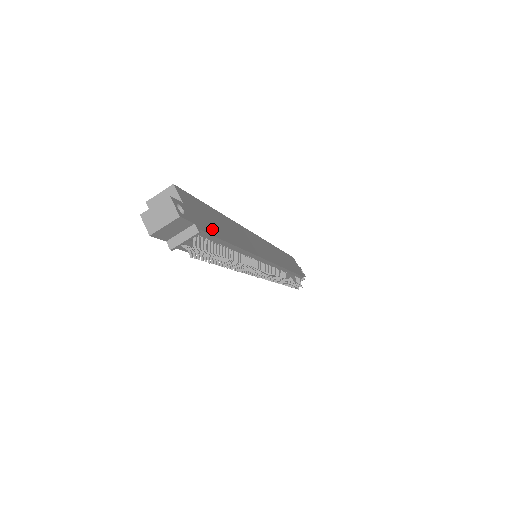
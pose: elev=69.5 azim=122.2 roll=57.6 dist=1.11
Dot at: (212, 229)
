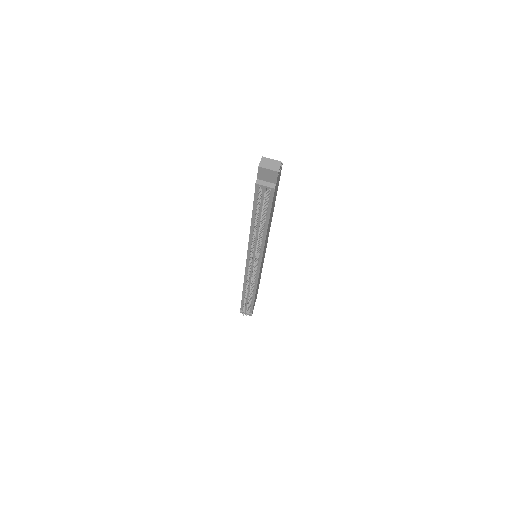
Dot at: occluded
